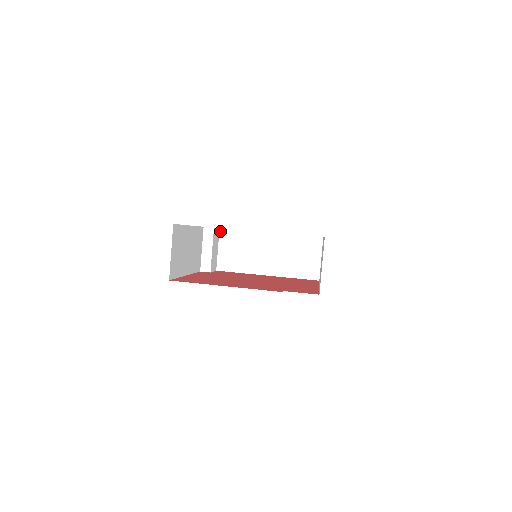
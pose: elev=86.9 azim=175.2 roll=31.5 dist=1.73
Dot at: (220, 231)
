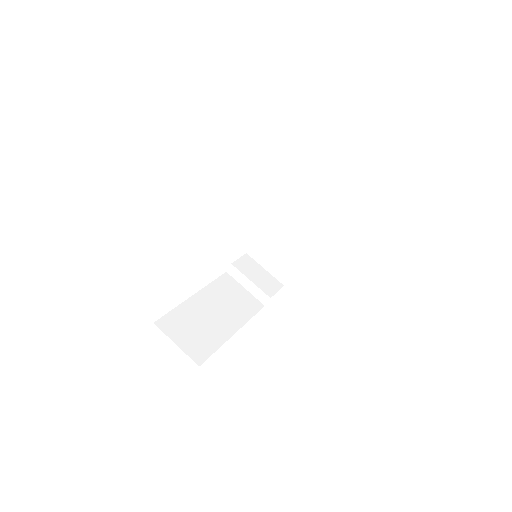
Dot at: (249, 255)
